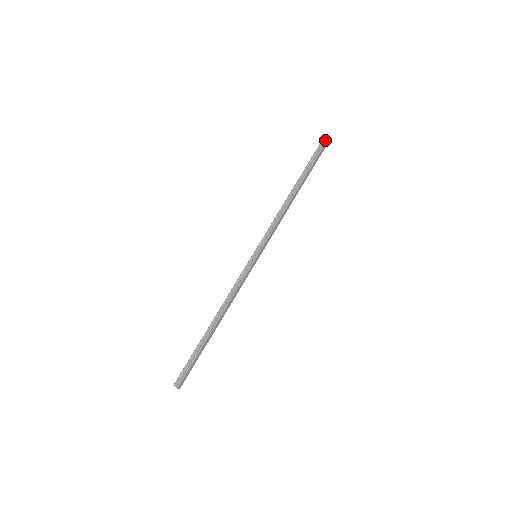
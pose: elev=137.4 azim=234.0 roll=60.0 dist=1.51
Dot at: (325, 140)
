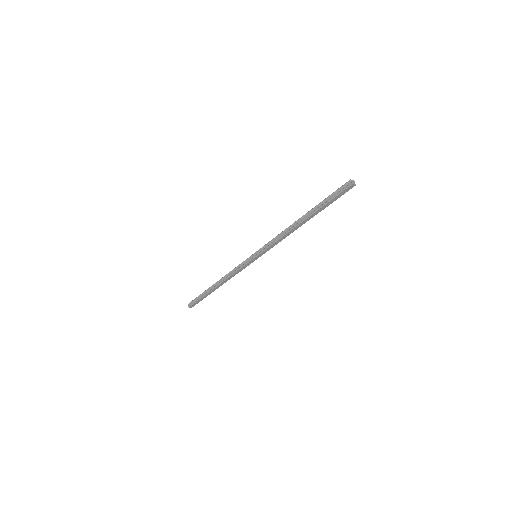
Dot at: (348, 184)
